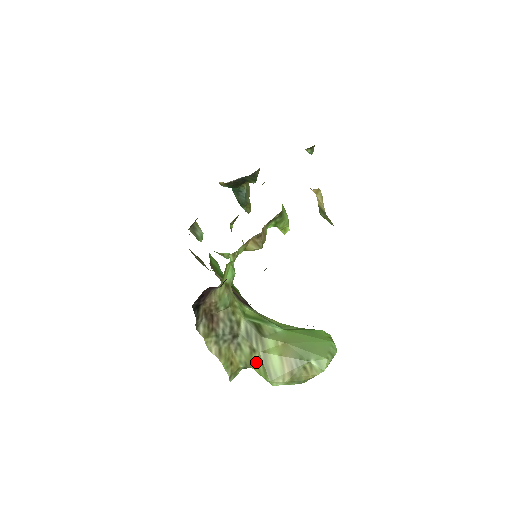
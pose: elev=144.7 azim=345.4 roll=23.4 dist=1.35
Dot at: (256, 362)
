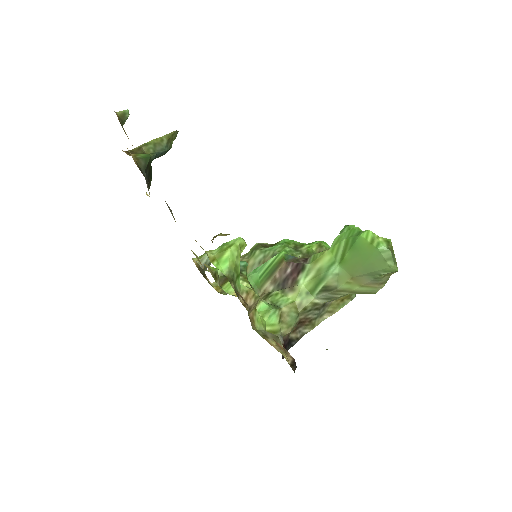
Dot at: occluded
